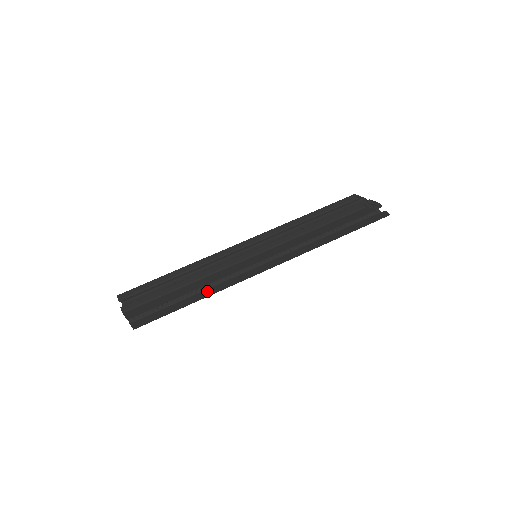
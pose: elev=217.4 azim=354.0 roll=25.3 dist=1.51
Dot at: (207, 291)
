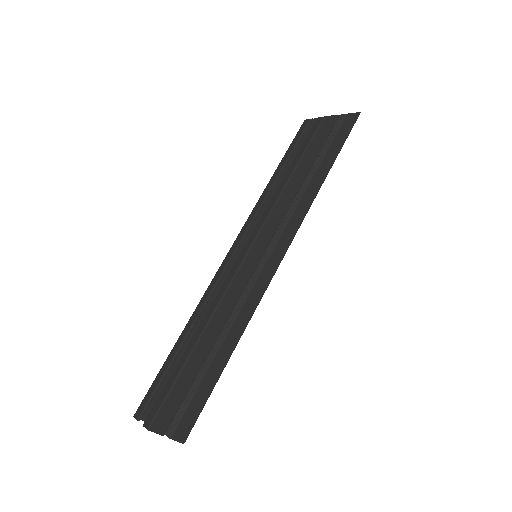
Dot at: (232, 333)
